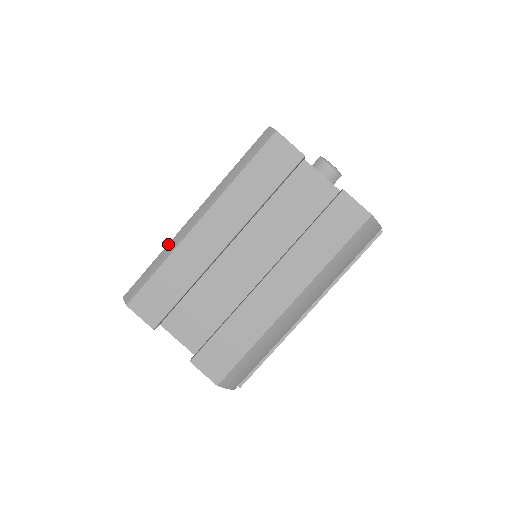
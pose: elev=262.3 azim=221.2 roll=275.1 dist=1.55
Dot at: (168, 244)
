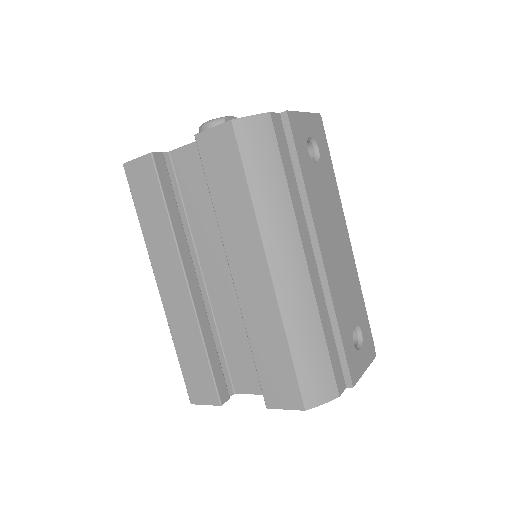
Dot at: occluded
